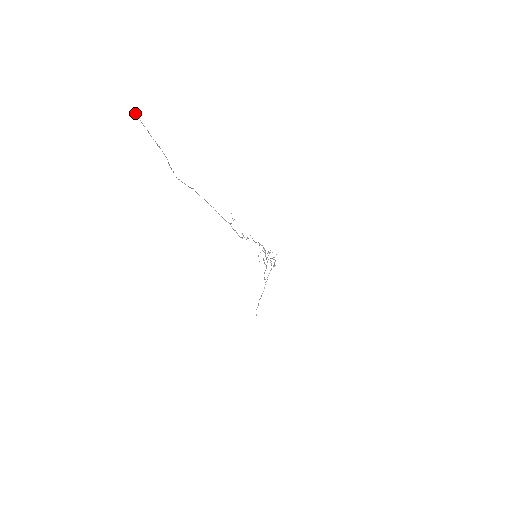
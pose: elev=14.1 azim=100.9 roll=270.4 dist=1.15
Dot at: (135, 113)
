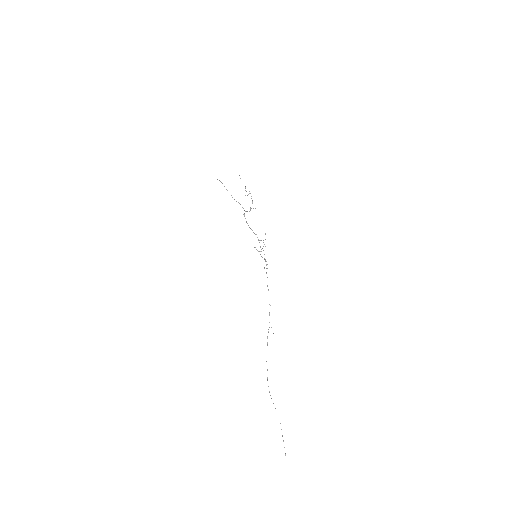
Dot at: occluded
